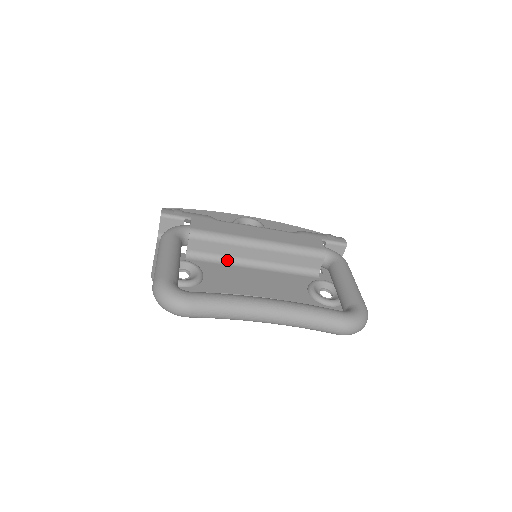
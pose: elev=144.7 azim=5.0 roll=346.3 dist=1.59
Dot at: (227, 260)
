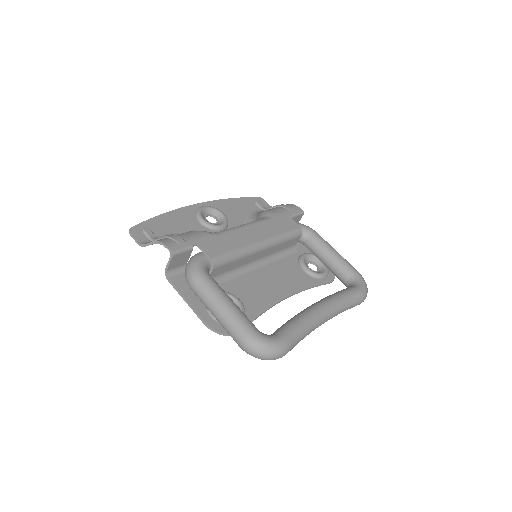
Dot at: (238, 271)
